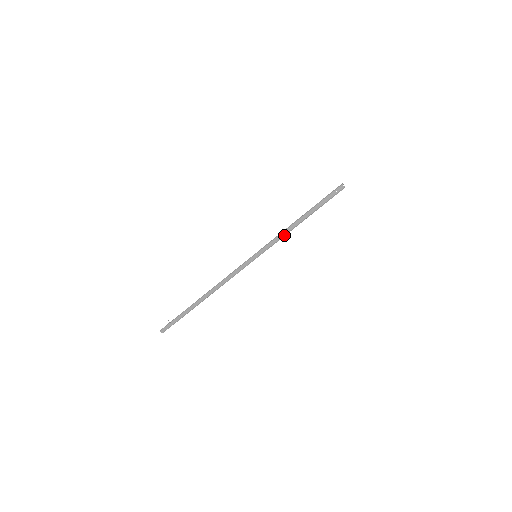
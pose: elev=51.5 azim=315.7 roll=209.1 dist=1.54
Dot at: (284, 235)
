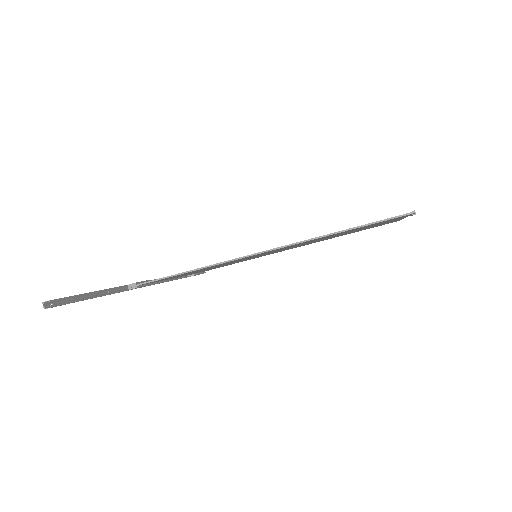
Dot at: occluded
